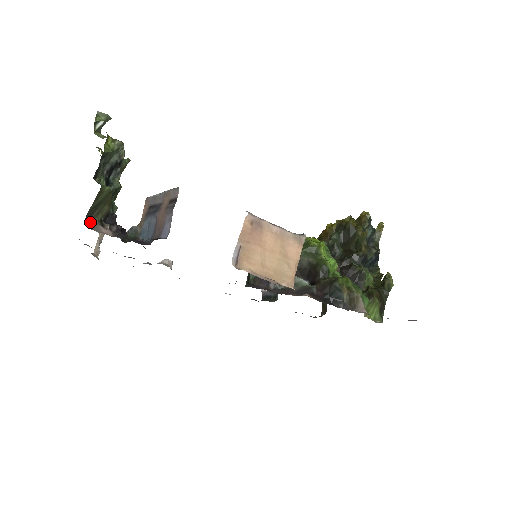
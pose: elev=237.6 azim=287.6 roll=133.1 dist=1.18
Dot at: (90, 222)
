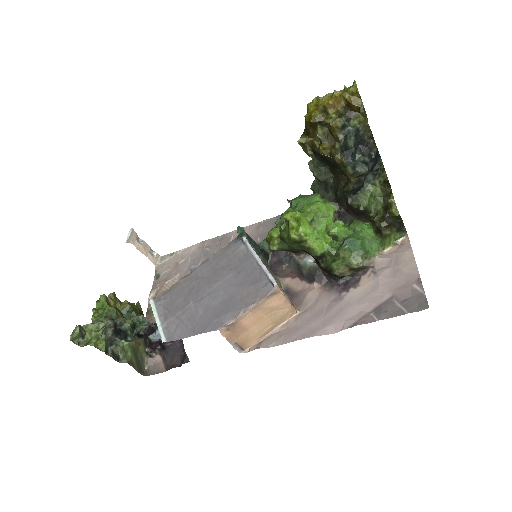
Dot at: (144, 365)
